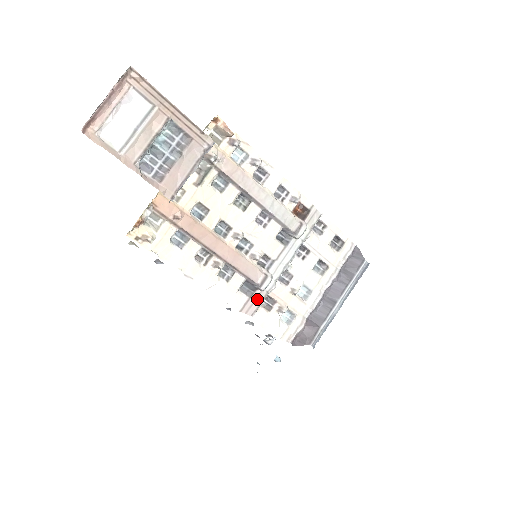
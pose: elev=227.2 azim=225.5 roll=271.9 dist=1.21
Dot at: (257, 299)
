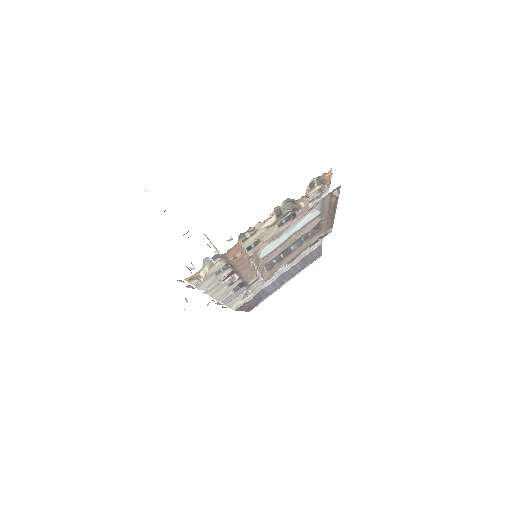
Dot at: (239, 292)
